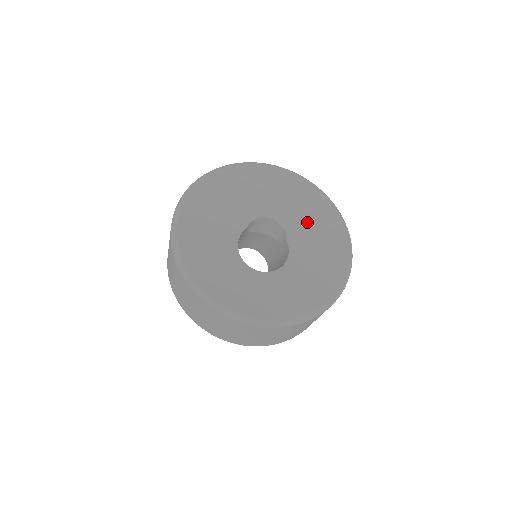
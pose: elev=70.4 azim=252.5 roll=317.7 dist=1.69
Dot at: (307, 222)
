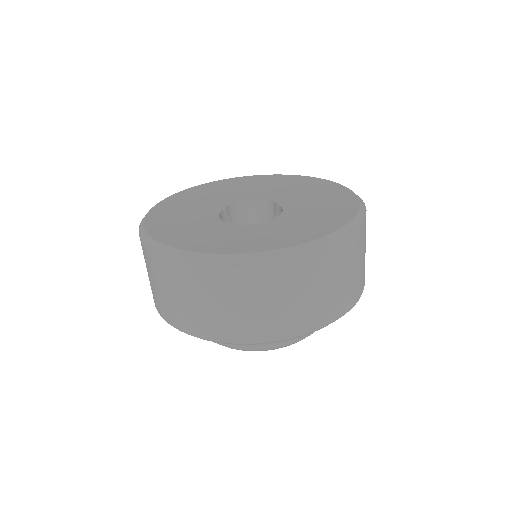
Dot at: (294, 191)
